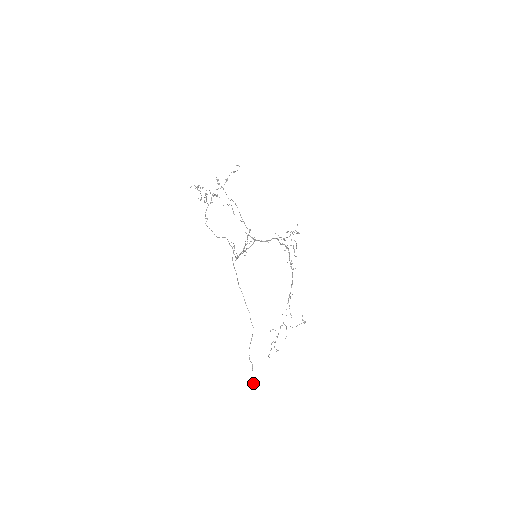
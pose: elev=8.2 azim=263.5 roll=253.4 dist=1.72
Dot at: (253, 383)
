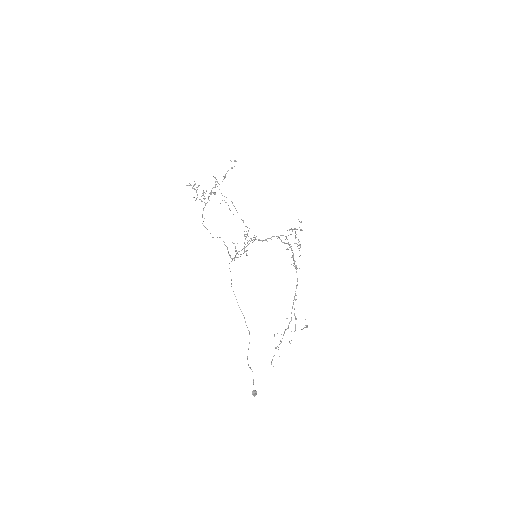
Dot at: (253, 391)
